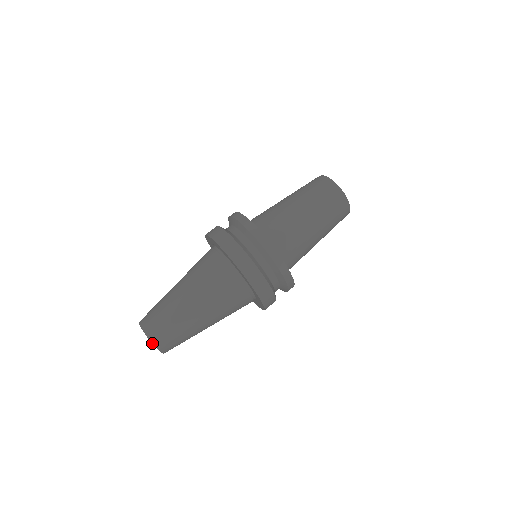
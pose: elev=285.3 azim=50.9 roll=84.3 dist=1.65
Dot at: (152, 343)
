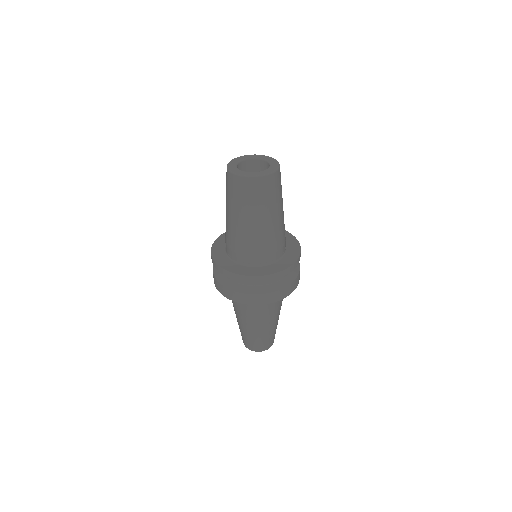
Dot at: occluded
